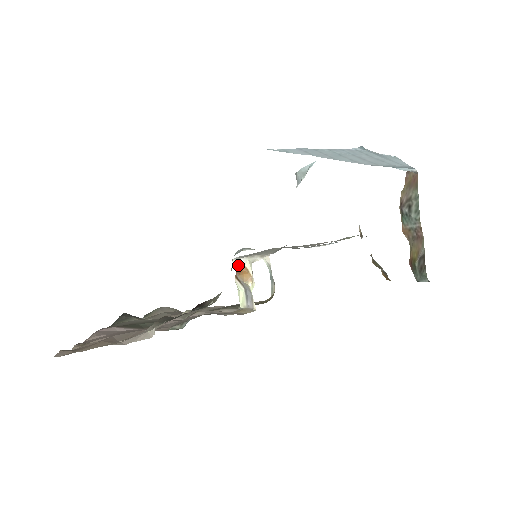
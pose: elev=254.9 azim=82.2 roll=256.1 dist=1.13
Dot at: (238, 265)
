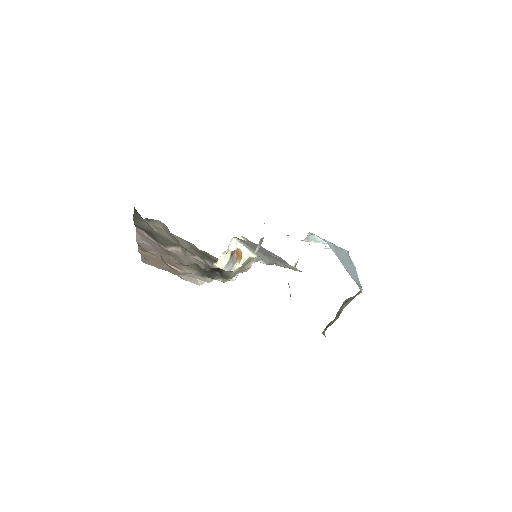
Dot at: (236, 245)
